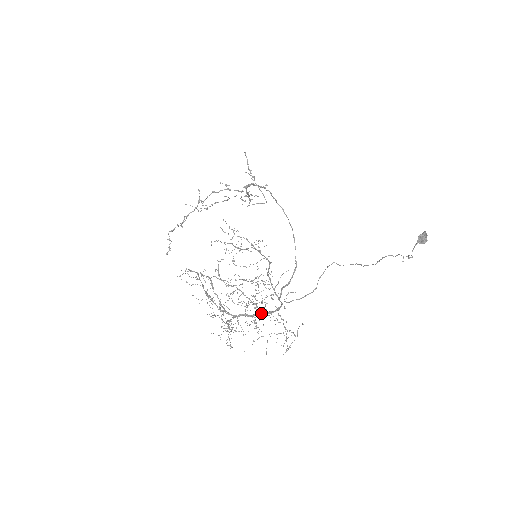
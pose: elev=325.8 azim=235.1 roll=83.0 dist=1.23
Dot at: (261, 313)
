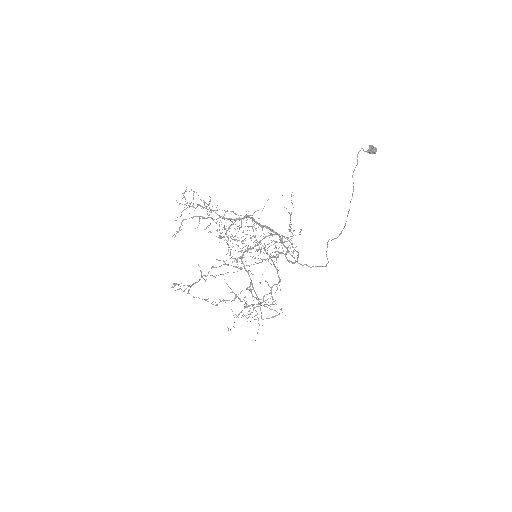
Dot at: (256, 222)
